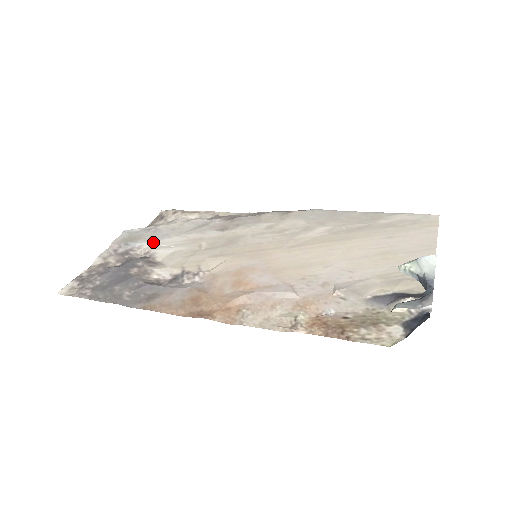
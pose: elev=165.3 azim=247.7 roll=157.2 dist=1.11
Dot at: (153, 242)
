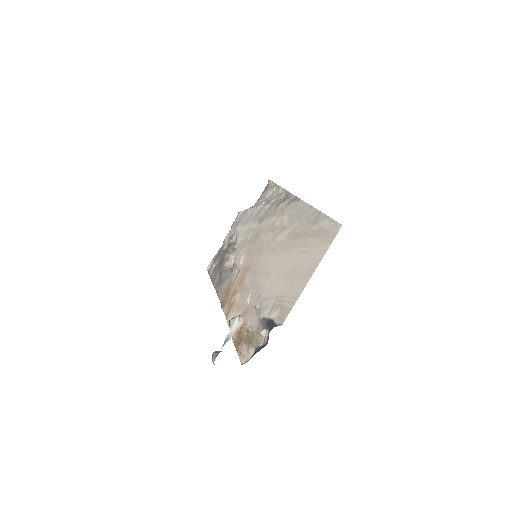
Dot at: (240, 228)
